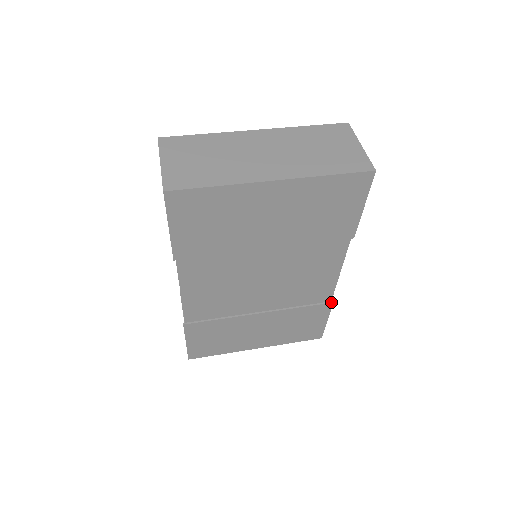
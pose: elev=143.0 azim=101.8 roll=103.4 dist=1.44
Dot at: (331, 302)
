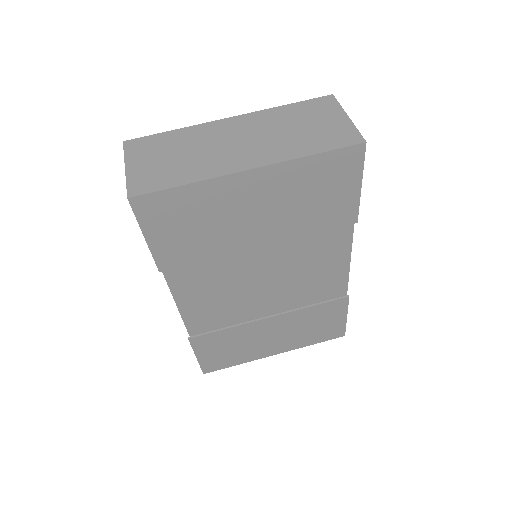
Dot at: (347, 296)
